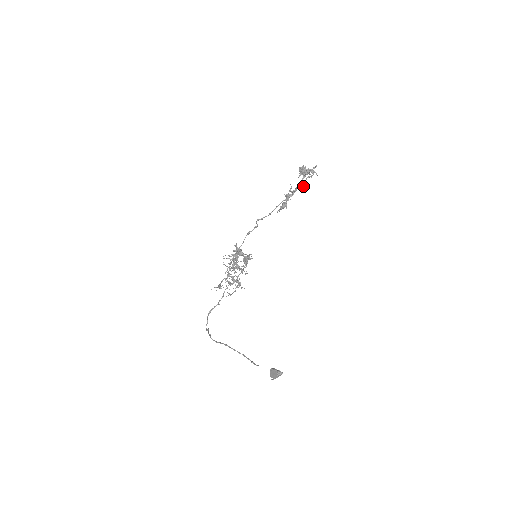
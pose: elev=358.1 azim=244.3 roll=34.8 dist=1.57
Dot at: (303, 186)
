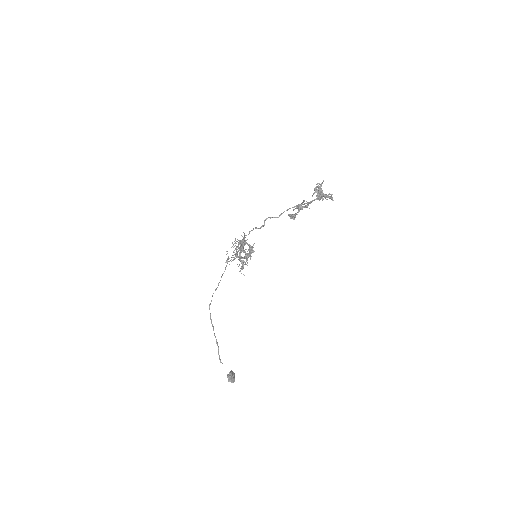
Dot at: (319, 200)
